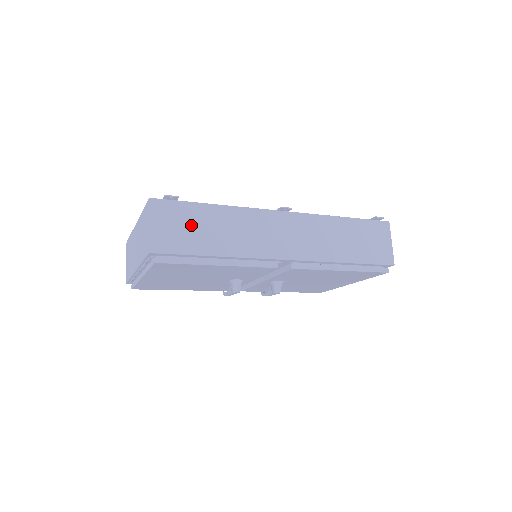
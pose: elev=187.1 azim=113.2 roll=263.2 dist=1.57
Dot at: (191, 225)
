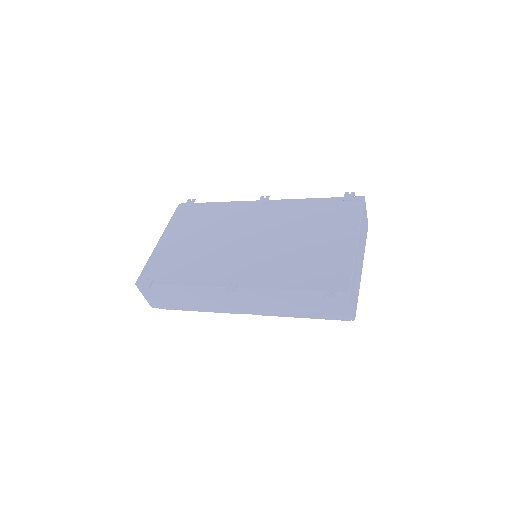
Dot at: (168, 296)
